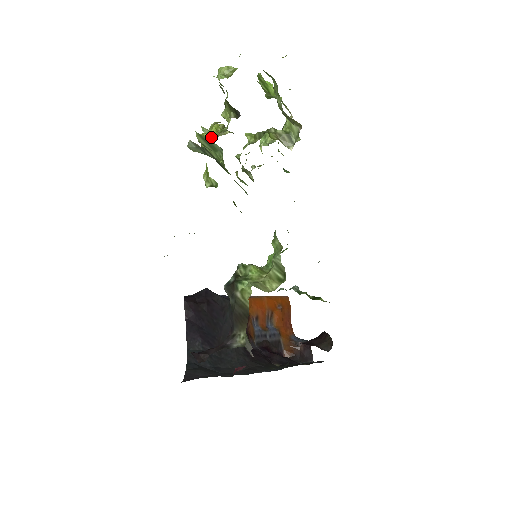
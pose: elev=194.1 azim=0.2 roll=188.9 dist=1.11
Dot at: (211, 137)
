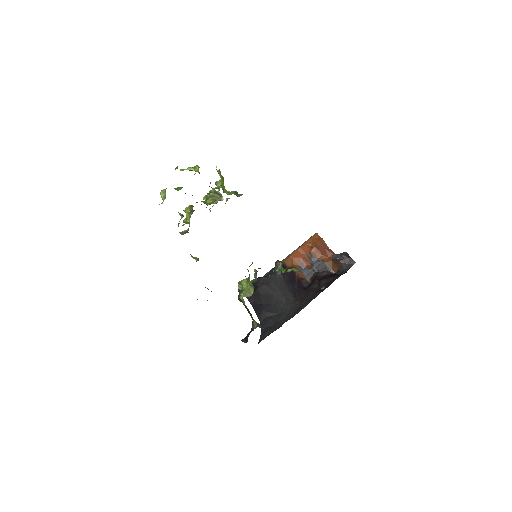
Dot at: (188, 219)
